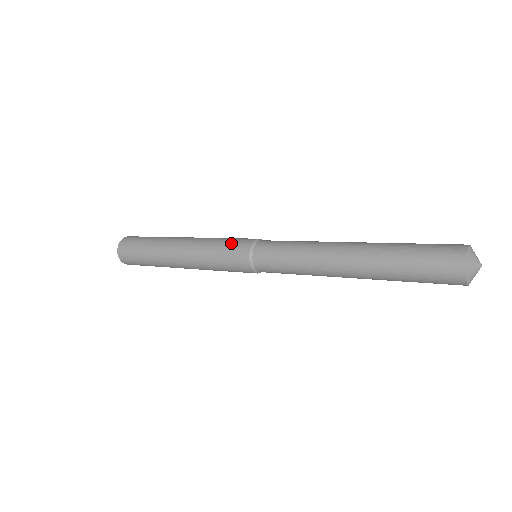
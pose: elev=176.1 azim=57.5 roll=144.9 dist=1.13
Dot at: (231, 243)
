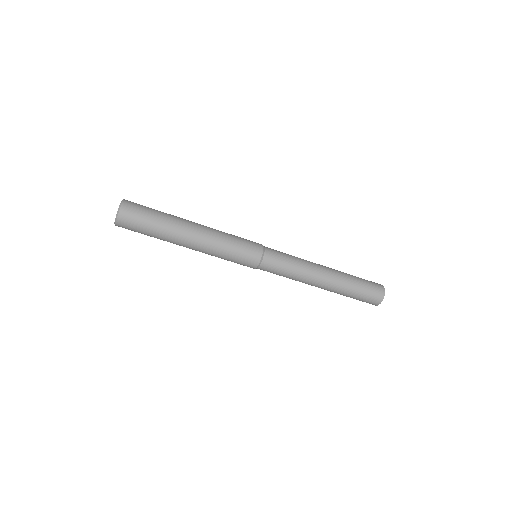
Dot at: occluded
